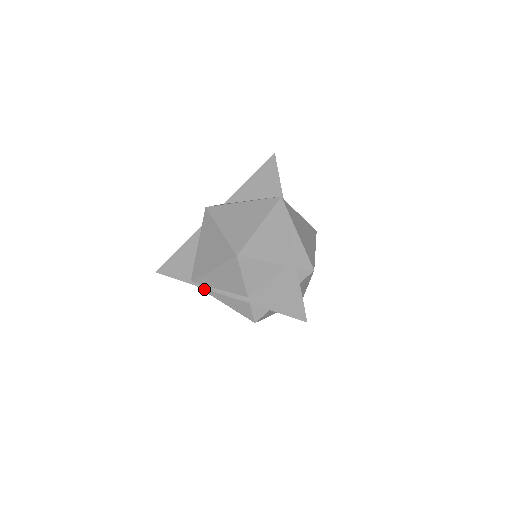
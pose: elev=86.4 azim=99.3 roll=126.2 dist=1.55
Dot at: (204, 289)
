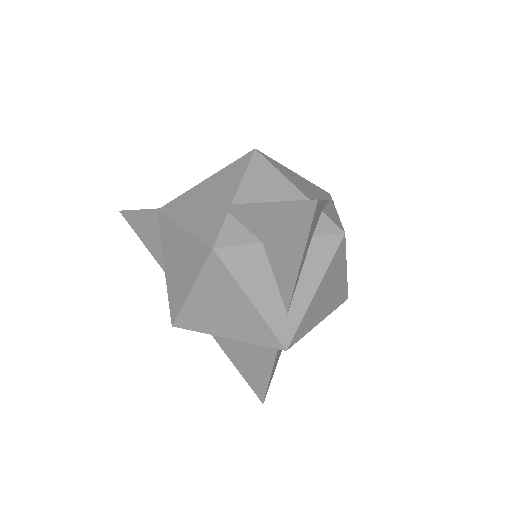
Dot at: (169, 214)
